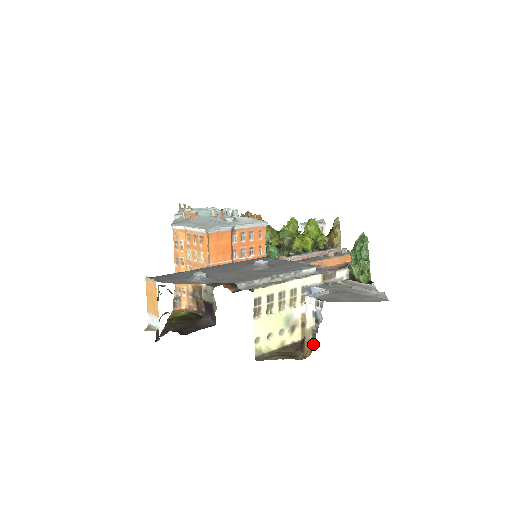
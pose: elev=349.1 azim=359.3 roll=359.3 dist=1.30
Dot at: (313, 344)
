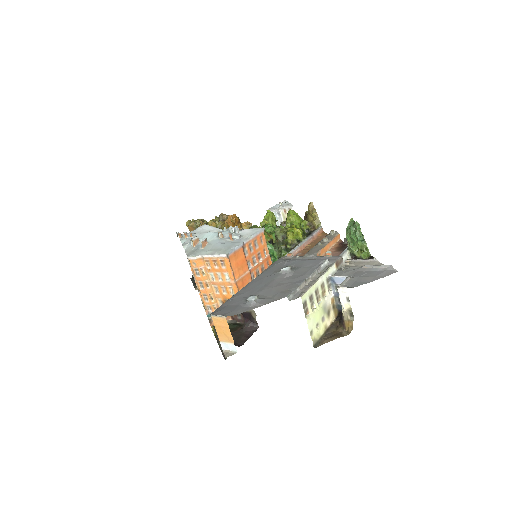
Dot at: (352, 321)
